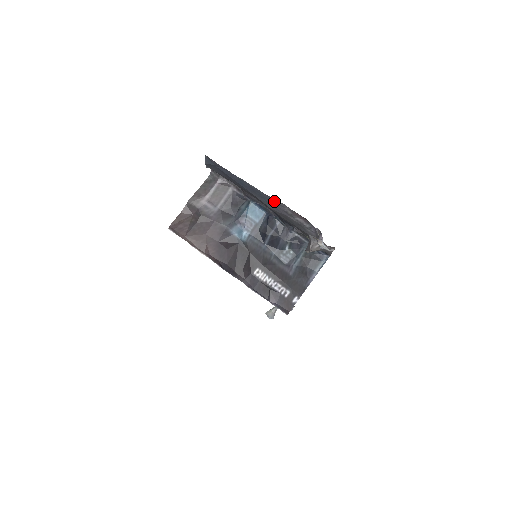
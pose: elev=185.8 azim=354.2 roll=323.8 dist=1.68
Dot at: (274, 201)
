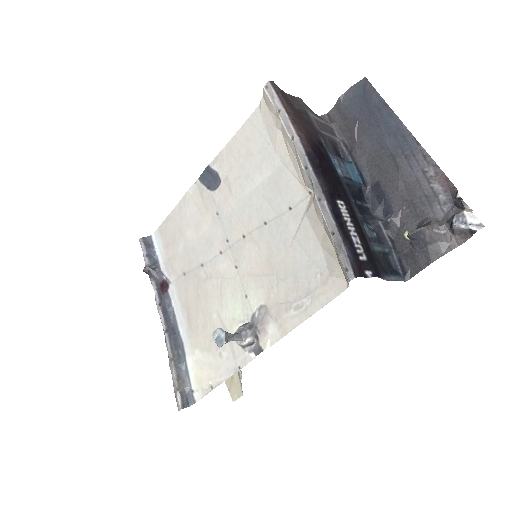
Dot at: (421, 152)
